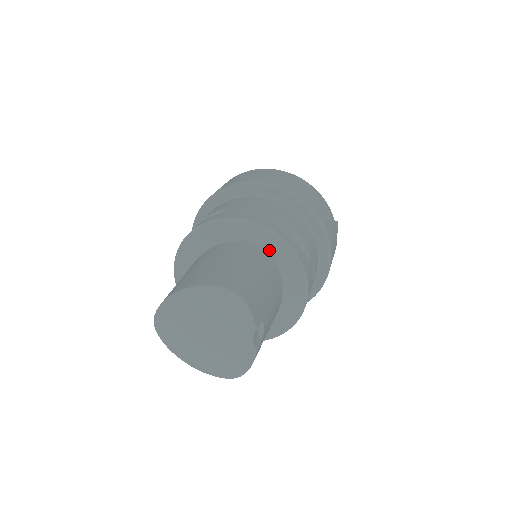
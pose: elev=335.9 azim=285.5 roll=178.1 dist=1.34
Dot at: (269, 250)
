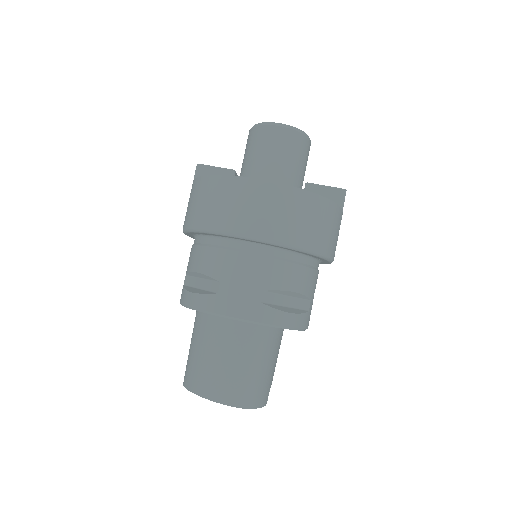
Dot at: occluded
